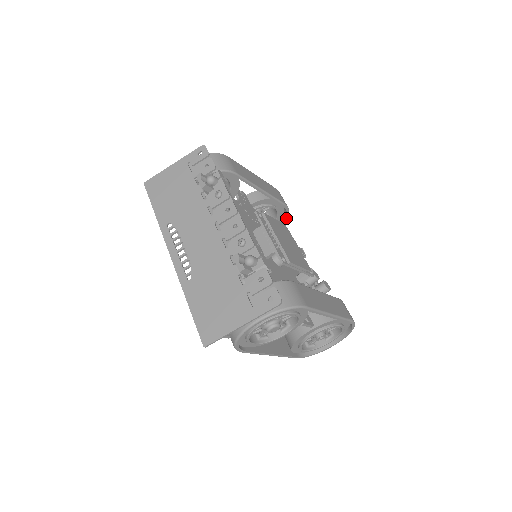
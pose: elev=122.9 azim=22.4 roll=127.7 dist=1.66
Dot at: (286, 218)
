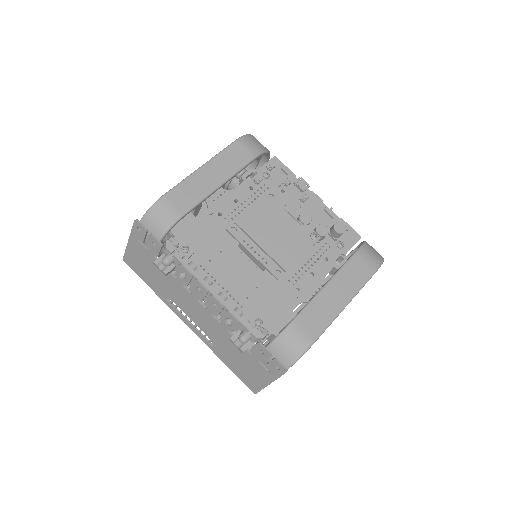
Dot at: (267, 154)
